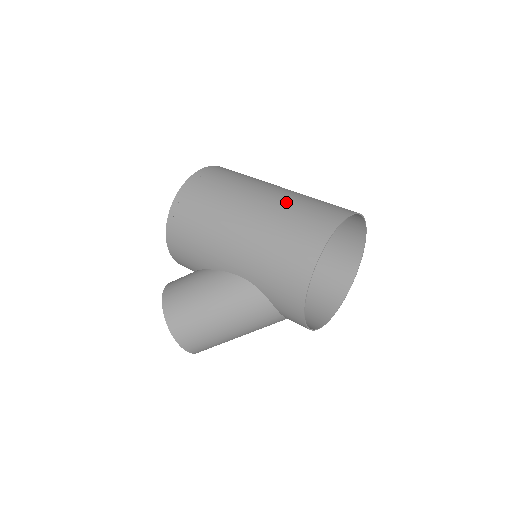
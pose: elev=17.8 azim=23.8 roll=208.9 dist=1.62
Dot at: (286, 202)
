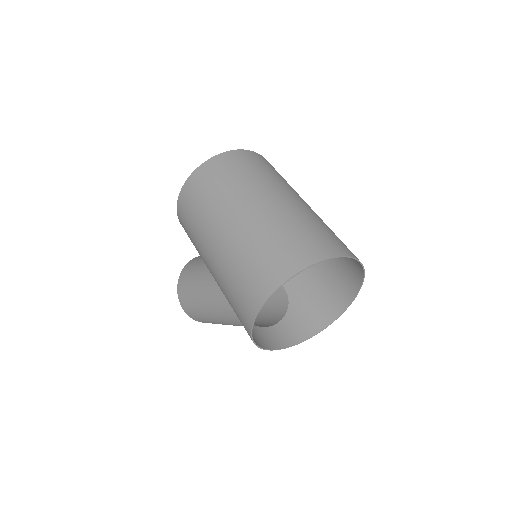
Dot at: (253, 233)
